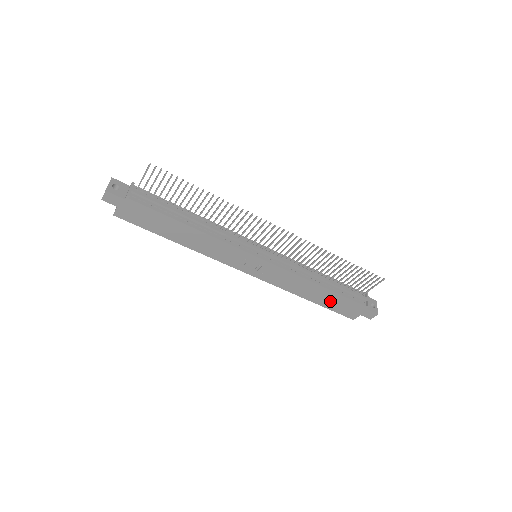
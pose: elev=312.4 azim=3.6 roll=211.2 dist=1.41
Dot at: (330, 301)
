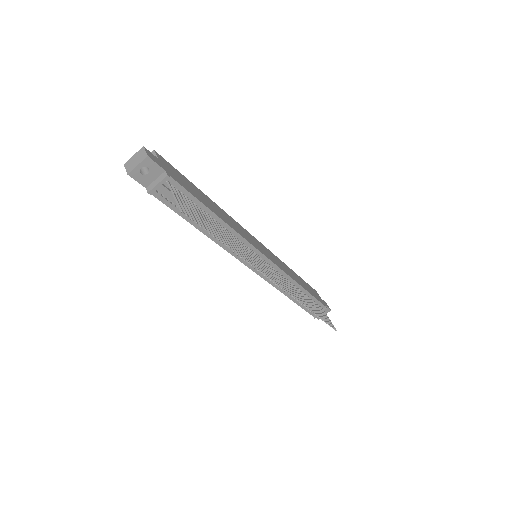
Dot at: occluded
